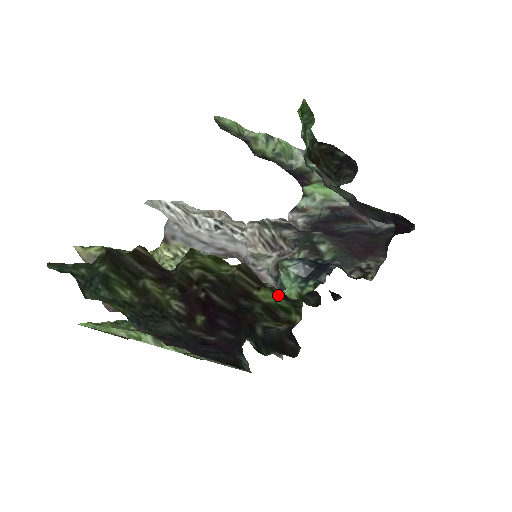
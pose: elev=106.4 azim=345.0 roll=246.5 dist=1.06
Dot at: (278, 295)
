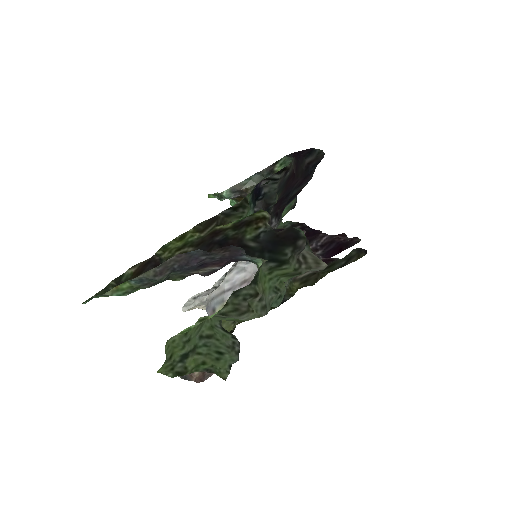
Dot at: occluded
